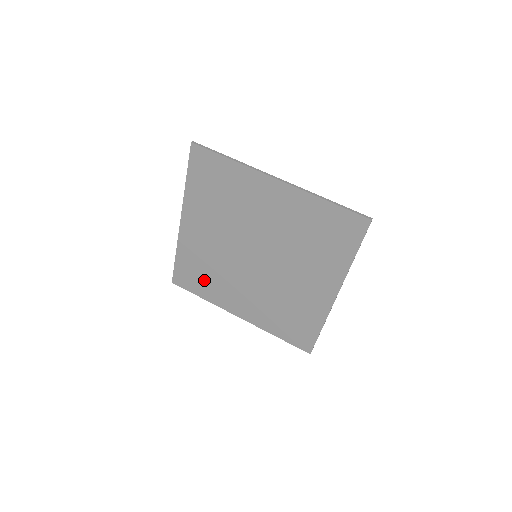
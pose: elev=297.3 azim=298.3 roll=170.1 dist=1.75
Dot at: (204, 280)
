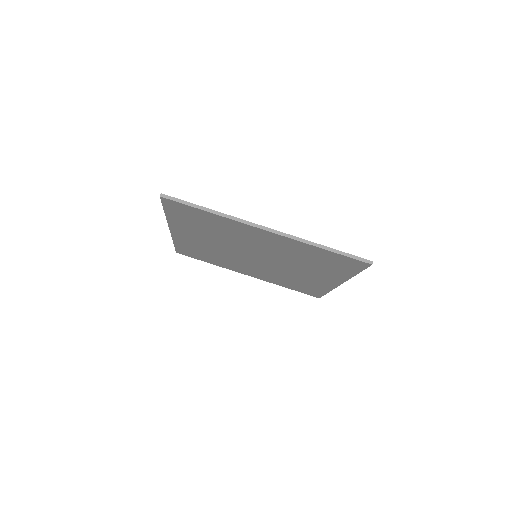
Dot at: (208, 257)
